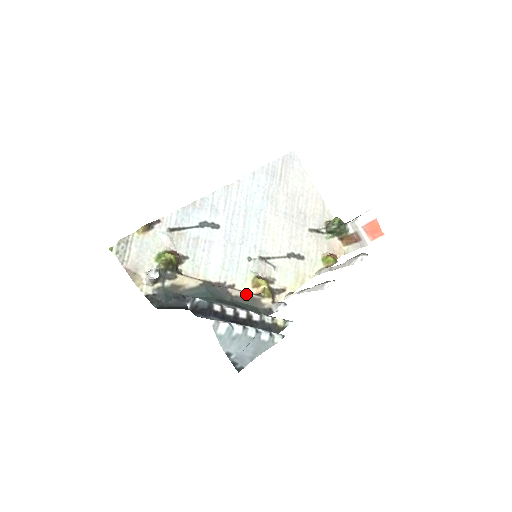
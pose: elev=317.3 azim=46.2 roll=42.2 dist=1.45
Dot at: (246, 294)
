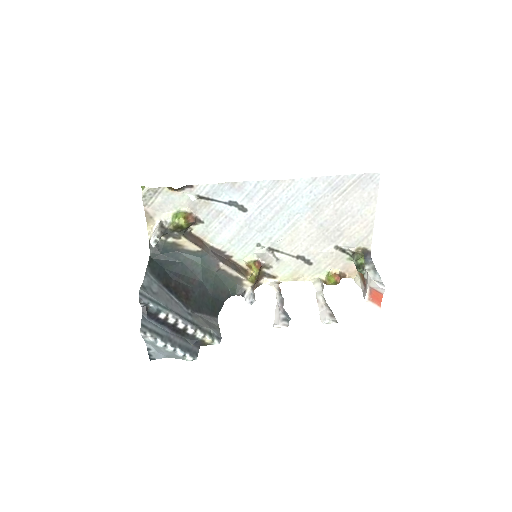
Dot at: (233, 272)
